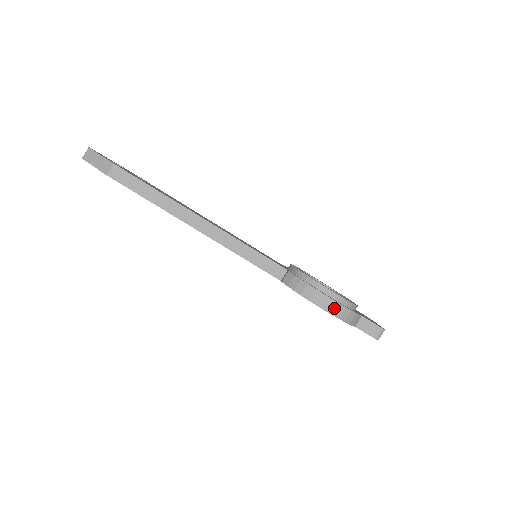
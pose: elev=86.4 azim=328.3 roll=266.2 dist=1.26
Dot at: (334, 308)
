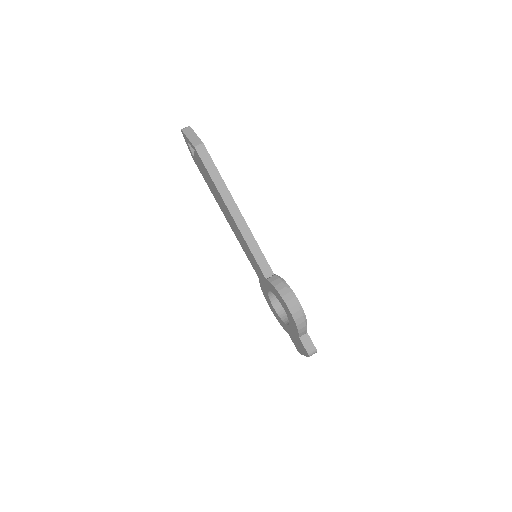
Dot at: (296, 311)
